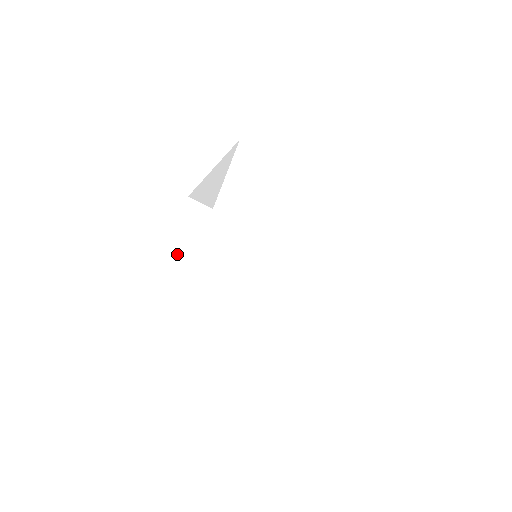
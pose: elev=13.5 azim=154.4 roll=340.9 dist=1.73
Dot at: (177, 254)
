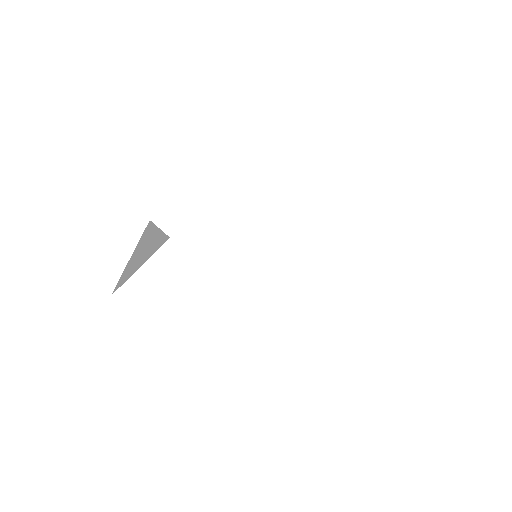
Dot at: (175, 251)
